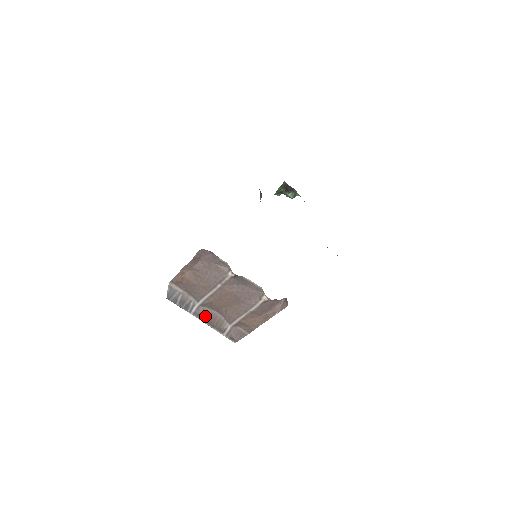
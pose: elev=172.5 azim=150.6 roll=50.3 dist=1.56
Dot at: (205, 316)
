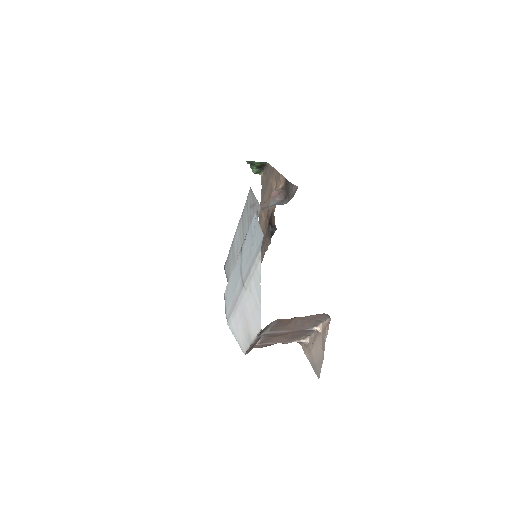
Dot at: occluded
